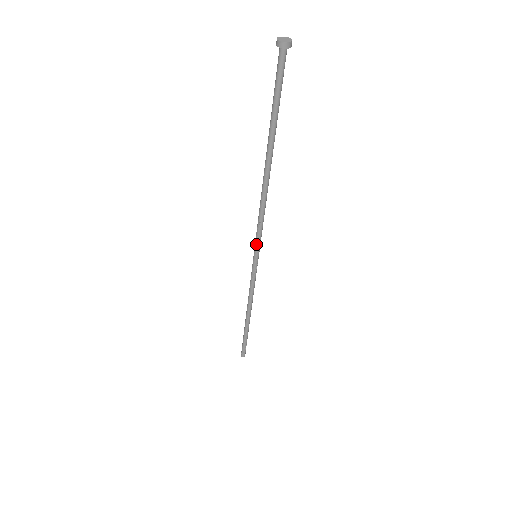
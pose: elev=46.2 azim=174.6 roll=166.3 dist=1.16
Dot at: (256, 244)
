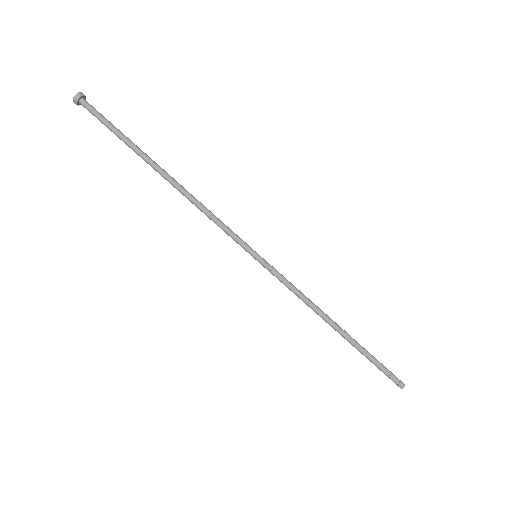
Dot at: occluded
